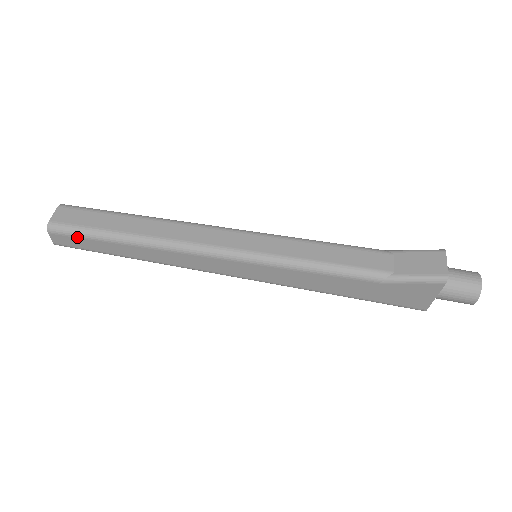
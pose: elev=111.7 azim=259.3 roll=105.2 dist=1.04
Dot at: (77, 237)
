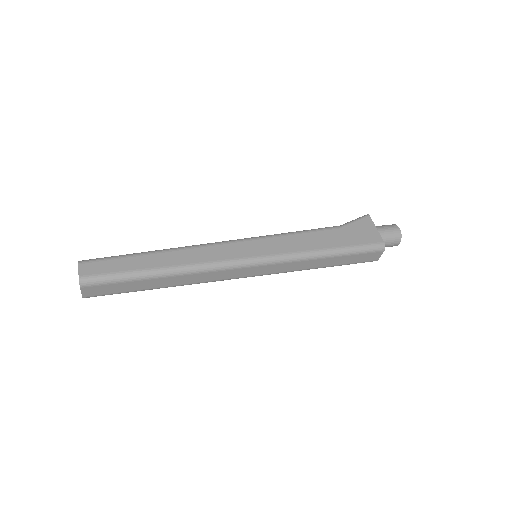
Dot at: (107, 260)
